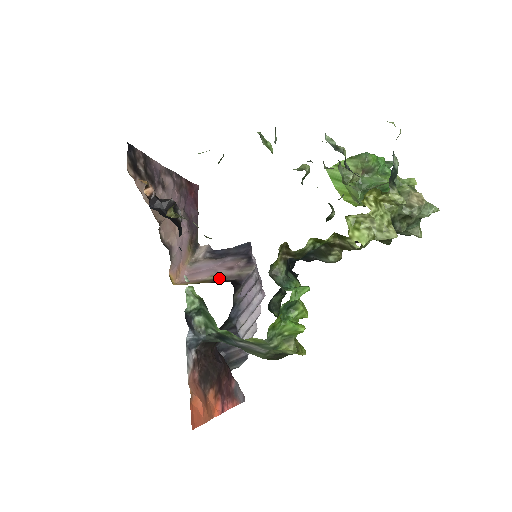
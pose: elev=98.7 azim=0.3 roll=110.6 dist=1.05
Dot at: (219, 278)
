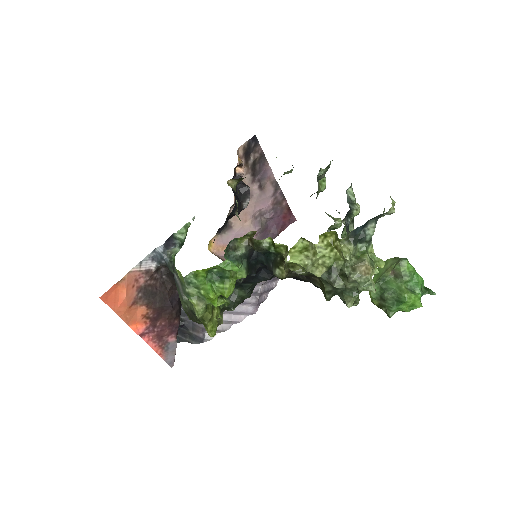
Dot at: occluded
